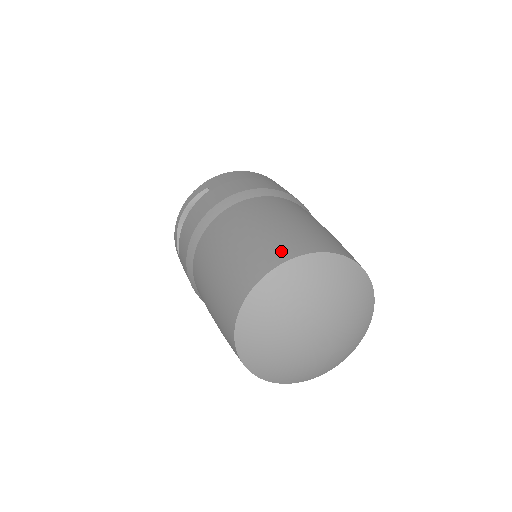
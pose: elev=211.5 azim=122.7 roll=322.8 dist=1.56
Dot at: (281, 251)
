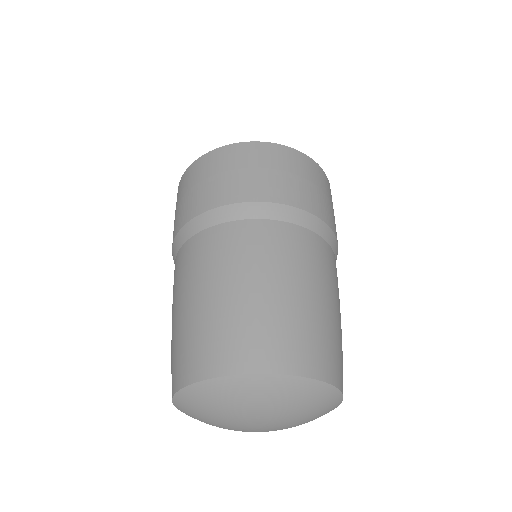
Dot at: (175, 374)
